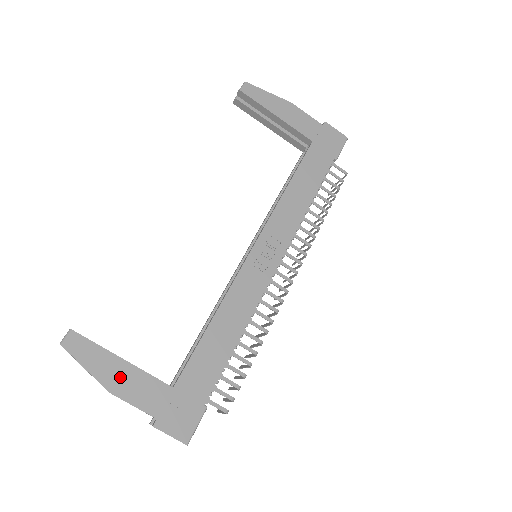
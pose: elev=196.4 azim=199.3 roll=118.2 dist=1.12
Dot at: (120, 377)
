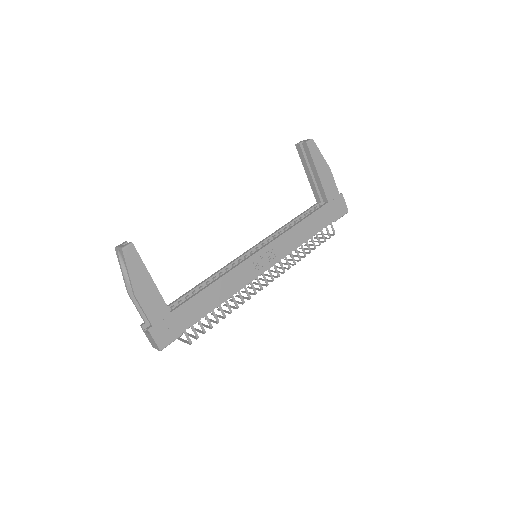
Dot at: (145, 289)
